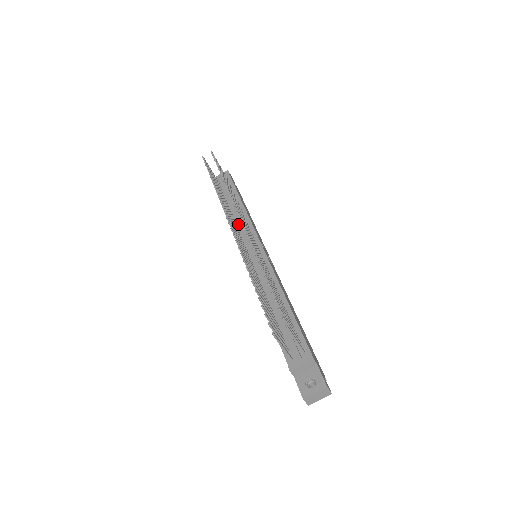
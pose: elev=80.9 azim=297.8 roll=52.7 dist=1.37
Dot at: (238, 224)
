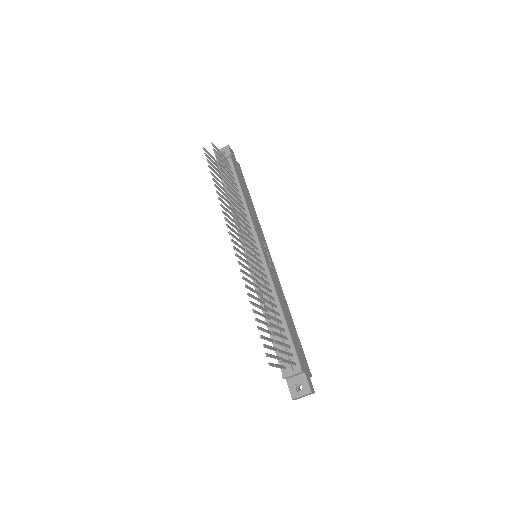
Dot at: occluded
